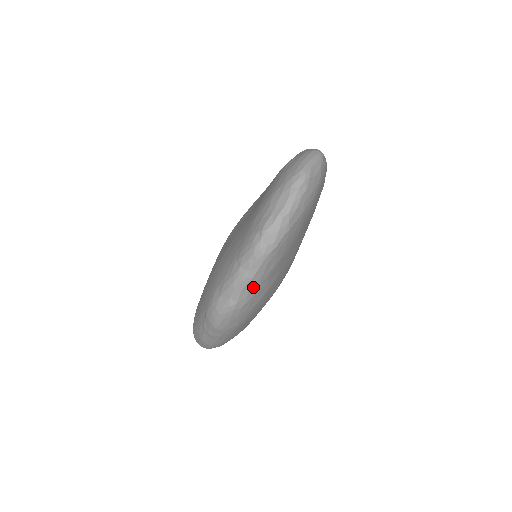
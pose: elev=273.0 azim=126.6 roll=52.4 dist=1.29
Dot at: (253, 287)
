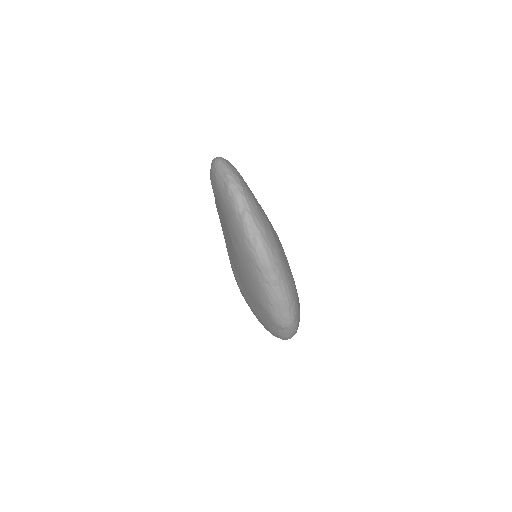
Dot at: (257, 218)
